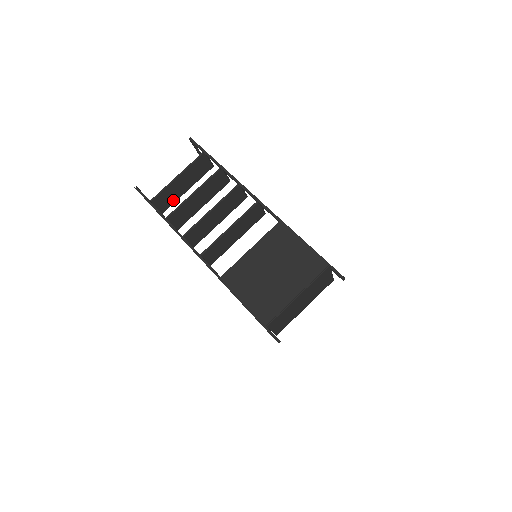
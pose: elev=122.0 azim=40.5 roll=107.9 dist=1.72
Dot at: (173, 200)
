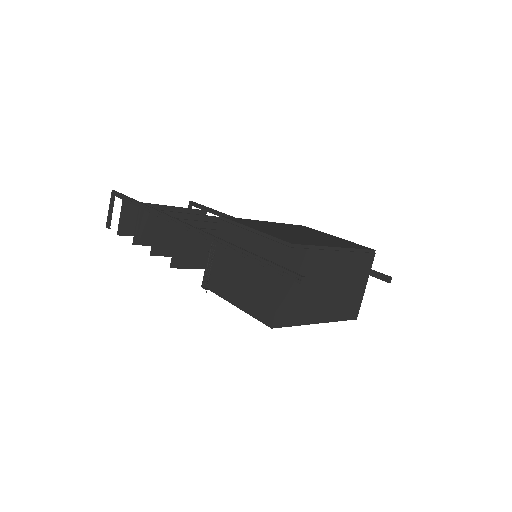
Dot at: occluded
